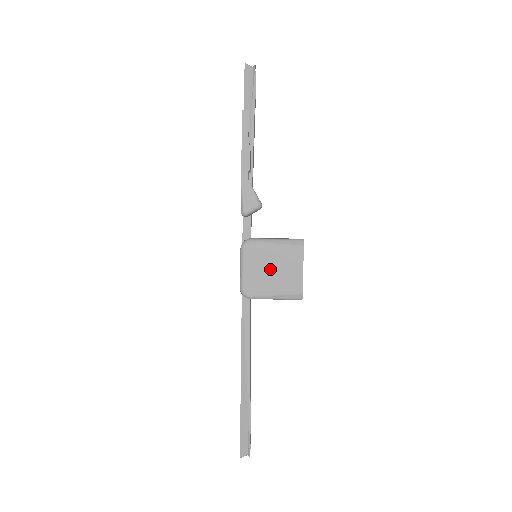
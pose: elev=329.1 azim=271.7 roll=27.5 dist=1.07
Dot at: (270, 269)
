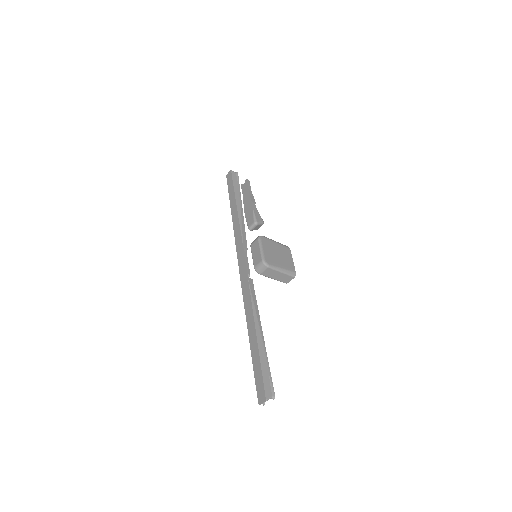
Dot at: (277, 254)
